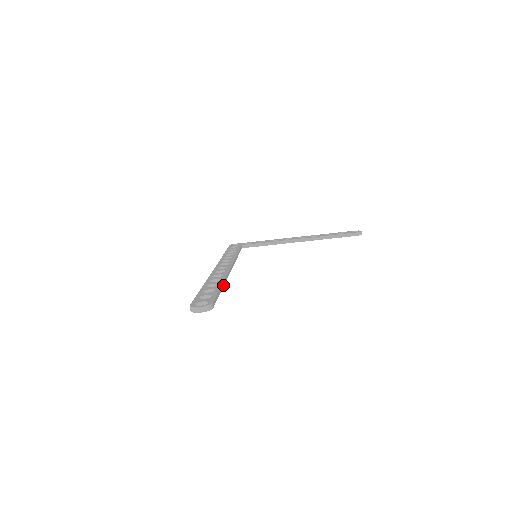
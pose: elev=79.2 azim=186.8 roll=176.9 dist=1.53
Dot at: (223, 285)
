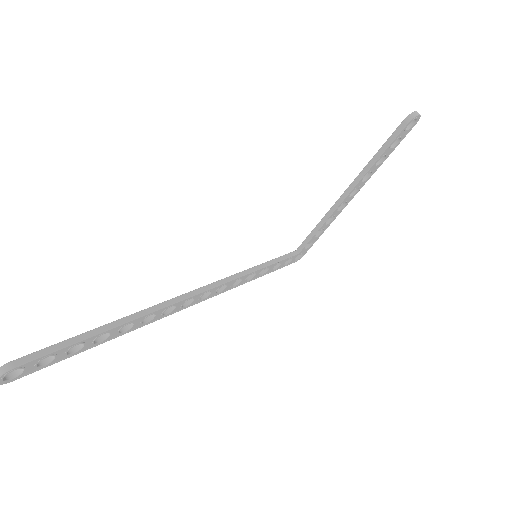
Dot at: (116, 325)
